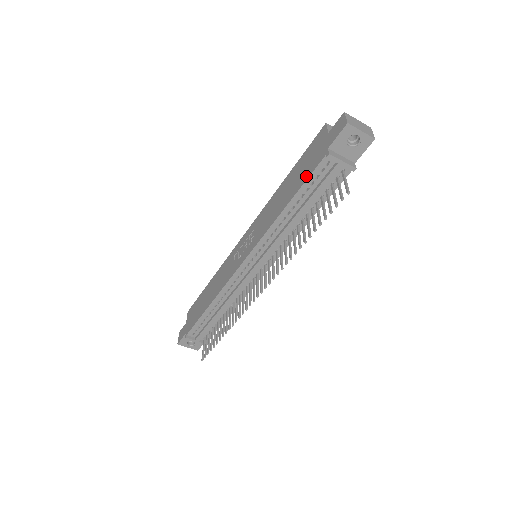
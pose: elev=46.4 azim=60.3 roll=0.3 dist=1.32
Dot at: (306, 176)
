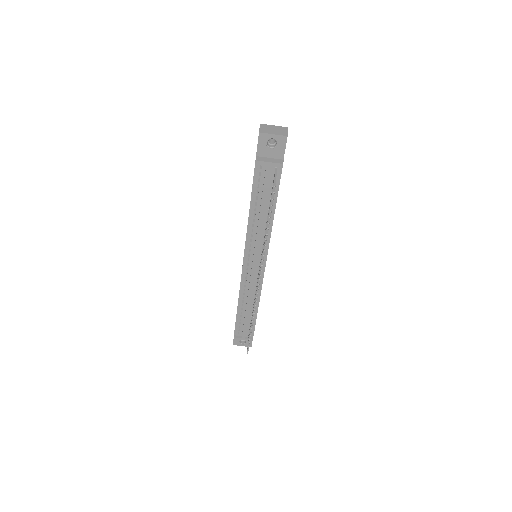
Dot at: occluded
